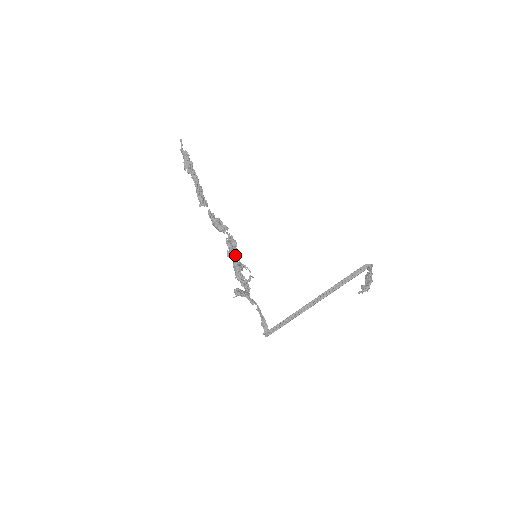
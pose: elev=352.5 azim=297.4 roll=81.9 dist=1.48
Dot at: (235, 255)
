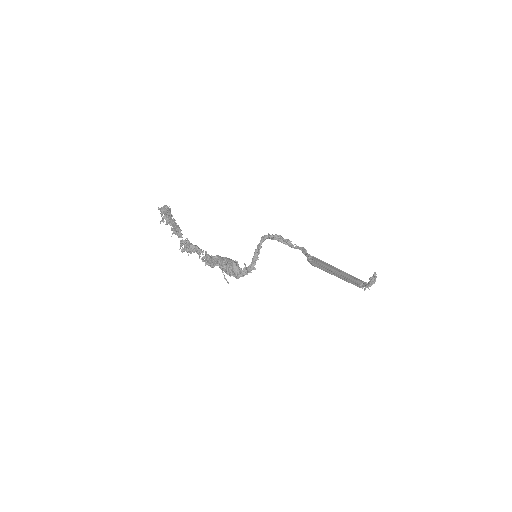
Dot at: occluded
